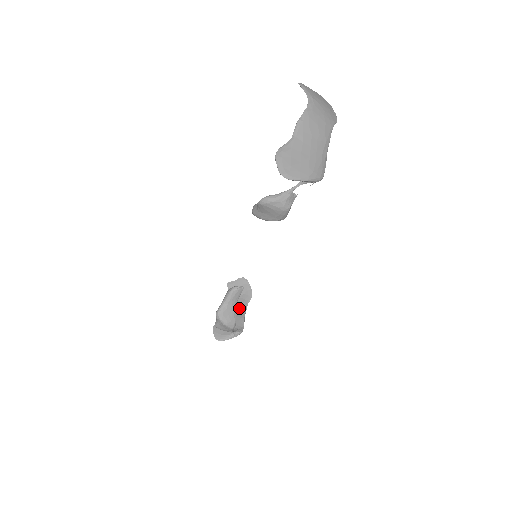
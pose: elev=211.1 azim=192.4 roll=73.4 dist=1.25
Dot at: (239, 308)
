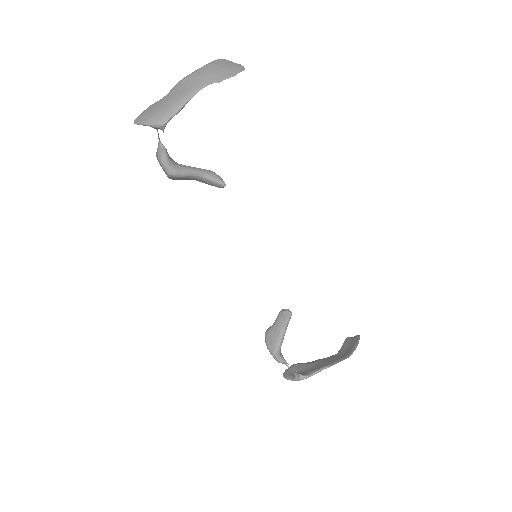
Dot at: (329, 361)
